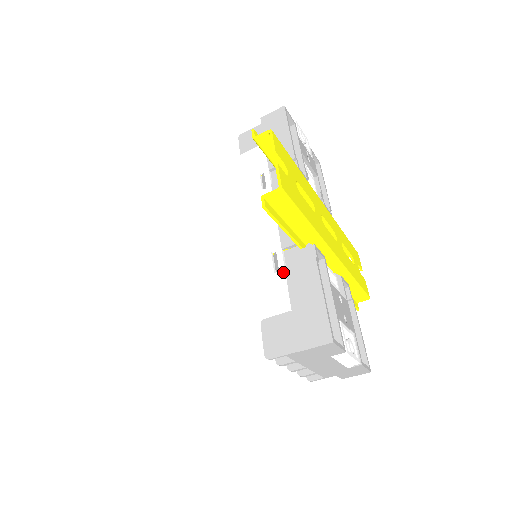
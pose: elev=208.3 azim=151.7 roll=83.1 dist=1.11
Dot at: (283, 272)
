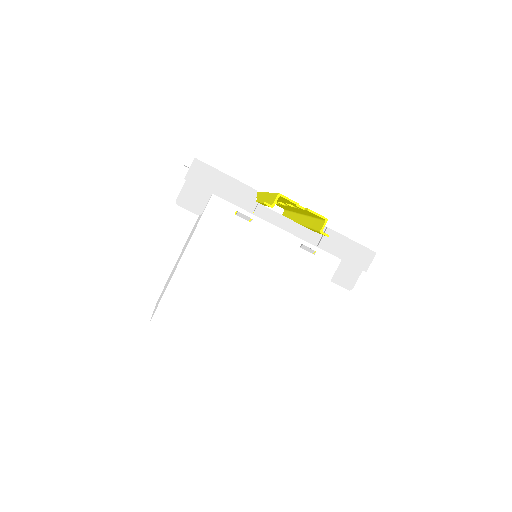
Dot at: (319, 250)
